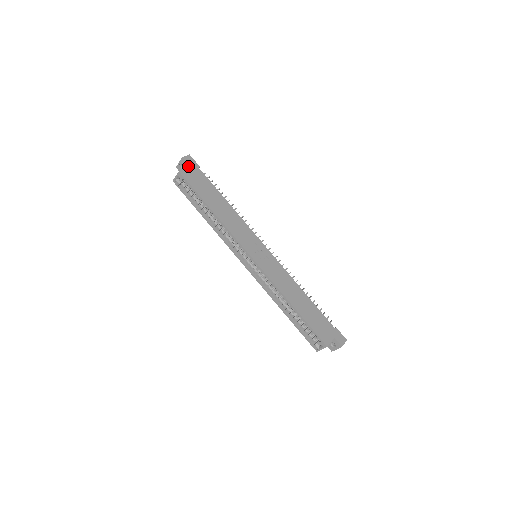
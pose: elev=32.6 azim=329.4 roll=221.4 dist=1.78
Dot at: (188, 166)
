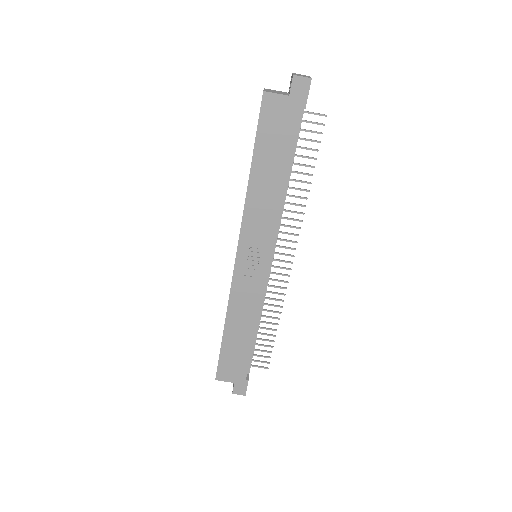
Dot at: (289, 93)
